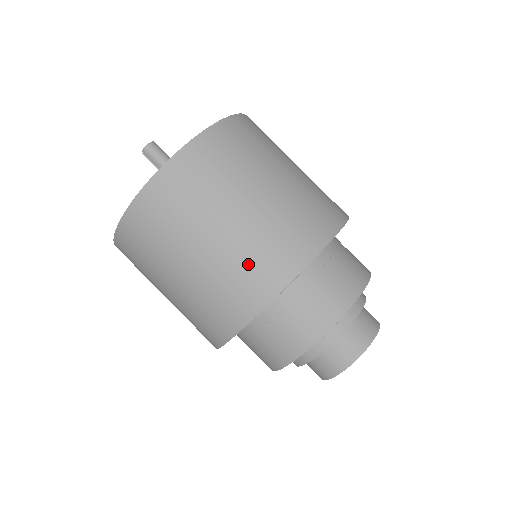
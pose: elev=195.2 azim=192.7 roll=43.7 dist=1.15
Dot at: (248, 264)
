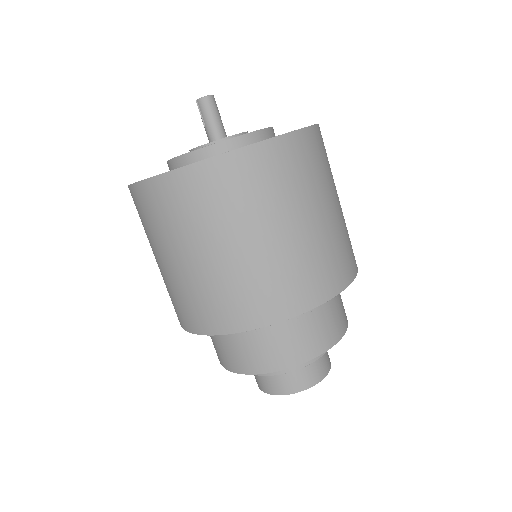
Dot at: (253, 287)
